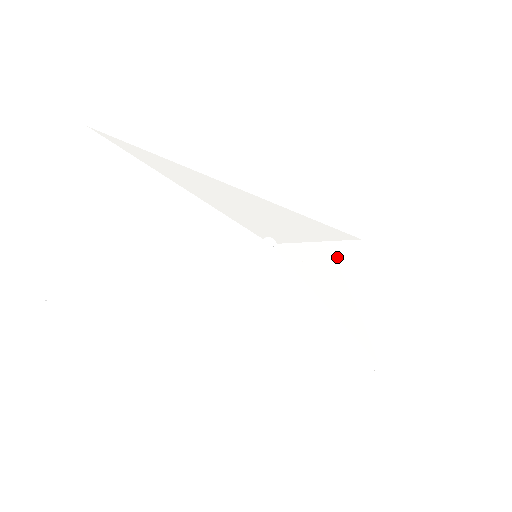
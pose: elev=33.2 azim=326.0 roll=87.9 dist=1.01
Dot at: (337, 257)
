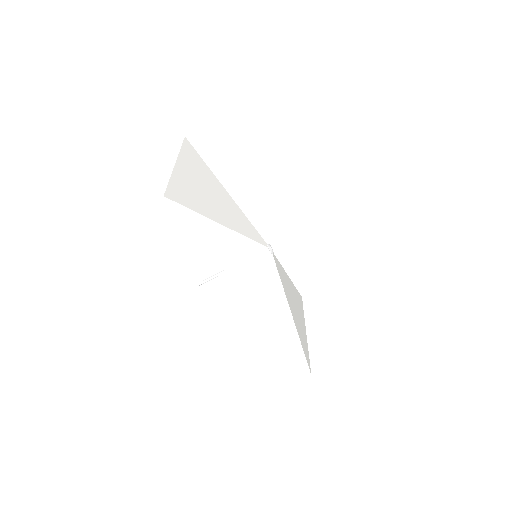
Dot at: (293, 291)
